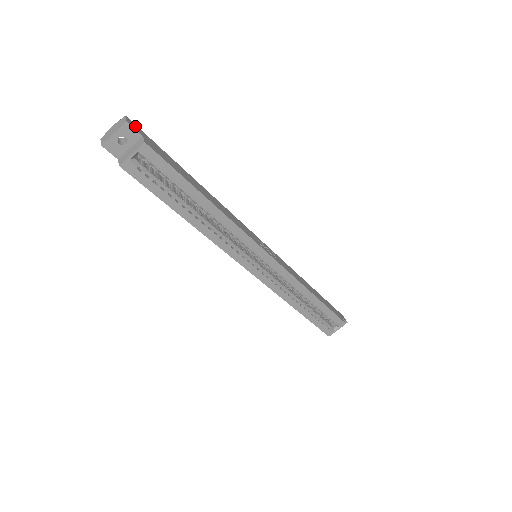
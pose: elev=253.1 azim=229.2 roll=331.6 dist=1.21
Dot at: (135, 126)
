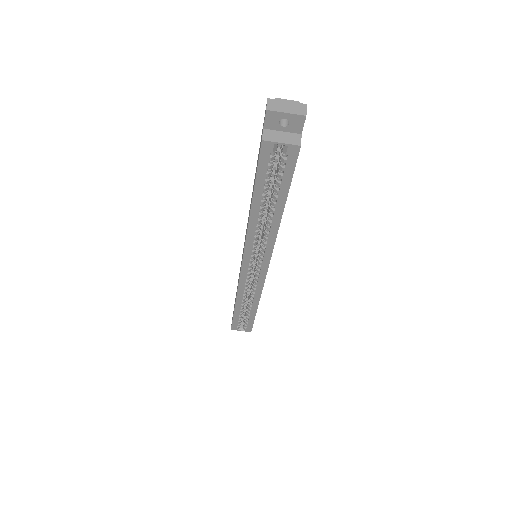
Dot at: occluded
